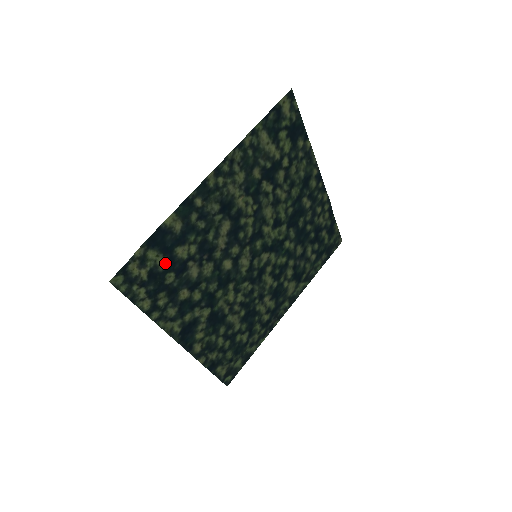
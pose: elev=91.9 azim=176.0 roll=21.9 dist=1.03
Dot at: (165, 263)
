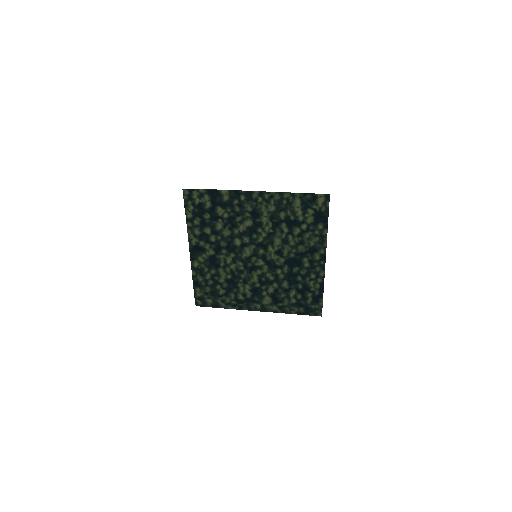
Dot at: (210, 207)
